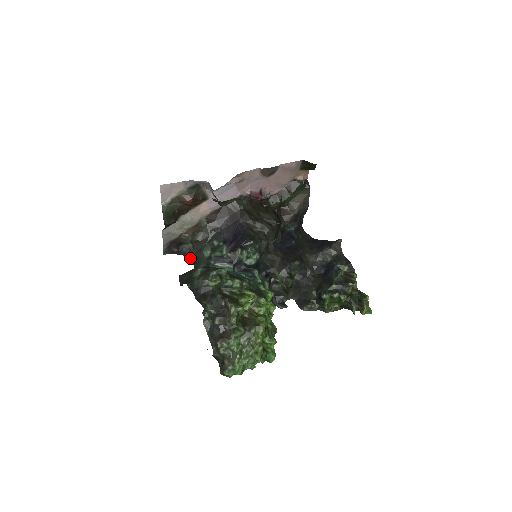
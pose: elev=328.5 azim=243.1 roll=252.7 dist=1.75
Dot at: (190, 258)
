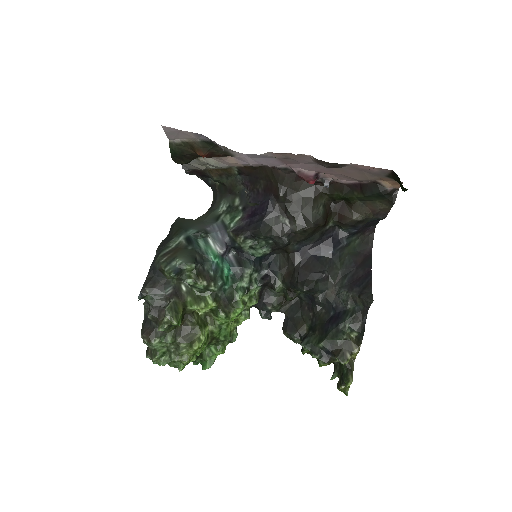
Dot at: (213, 194)
